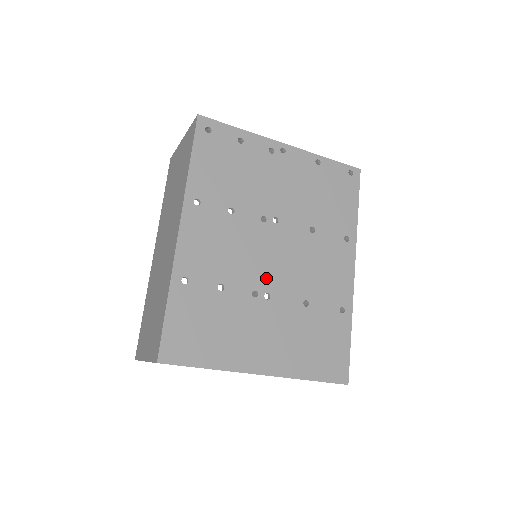
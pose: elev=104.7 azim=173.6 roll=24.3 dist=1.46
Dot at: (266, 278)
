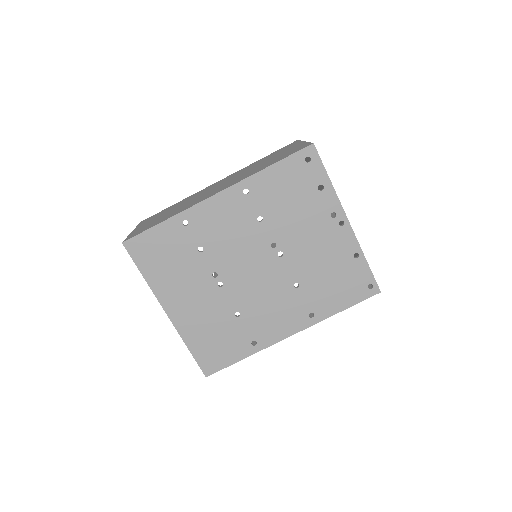
Dot at: (232, 275)
